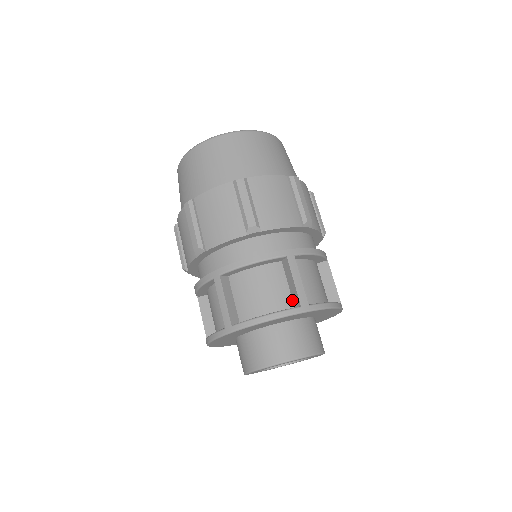
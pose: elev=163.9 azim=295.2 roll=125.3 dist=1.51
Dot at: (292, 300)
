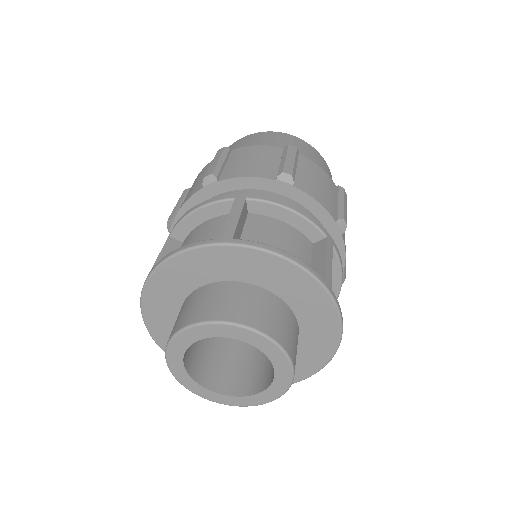
Dot at: occluded
